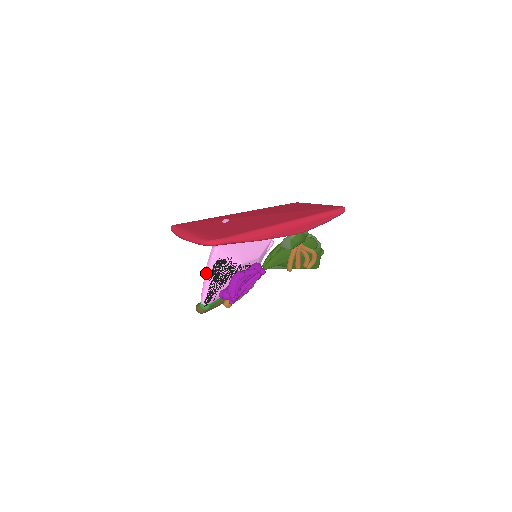
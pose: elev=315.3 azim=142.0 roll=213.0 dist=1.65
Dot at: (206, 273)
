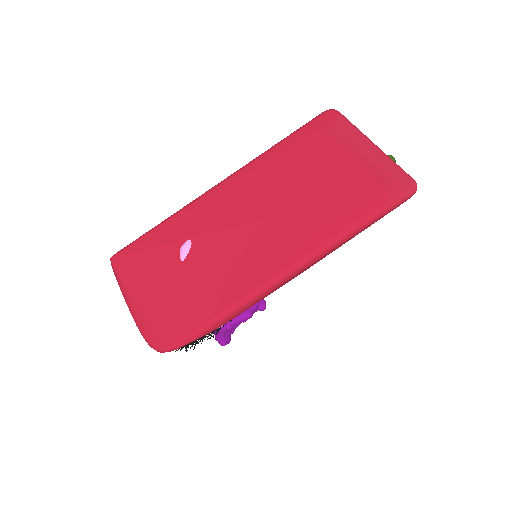
Dot at: occluded
